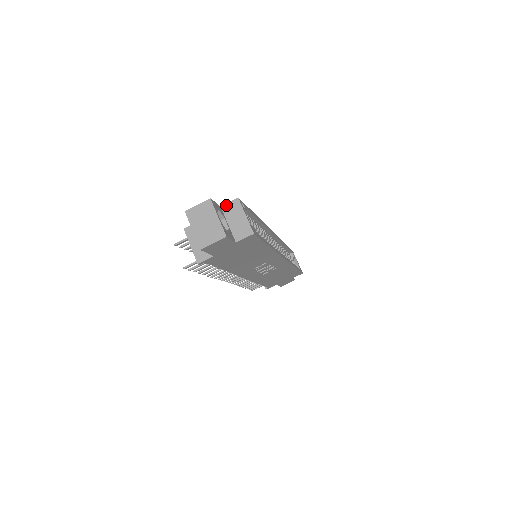
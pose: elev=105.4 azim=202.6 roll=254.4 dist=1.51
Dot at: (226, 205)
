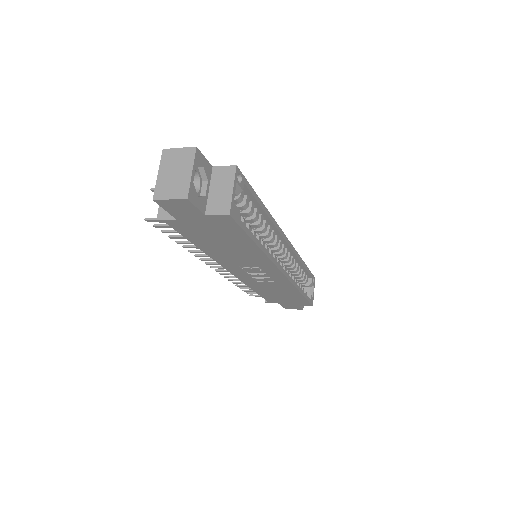
Dot at: (219, 168)
